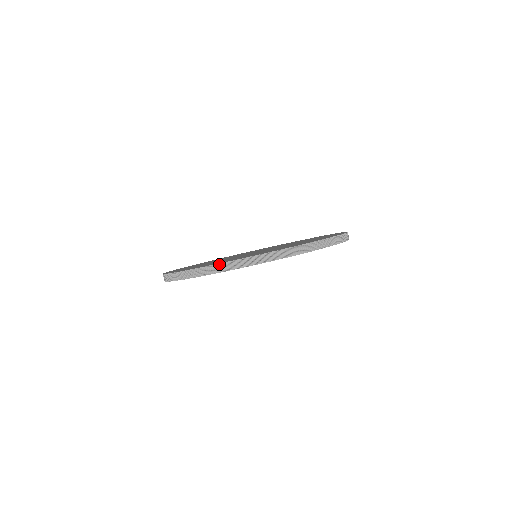
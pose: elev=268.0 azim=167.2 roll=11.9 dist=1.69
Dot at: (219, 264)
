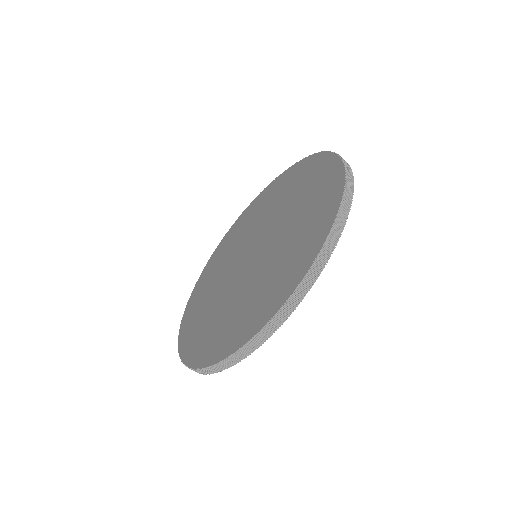
Dot at: (254, 337)
